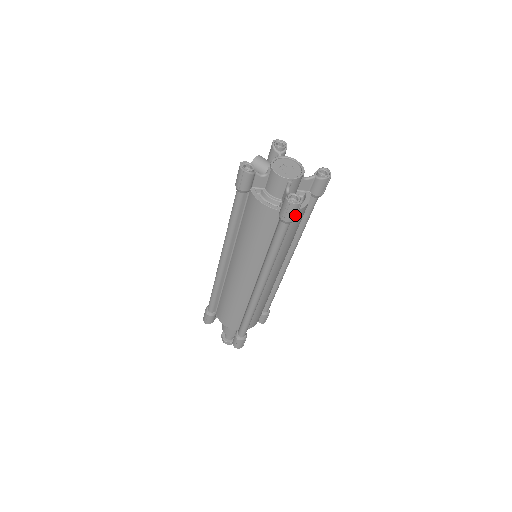
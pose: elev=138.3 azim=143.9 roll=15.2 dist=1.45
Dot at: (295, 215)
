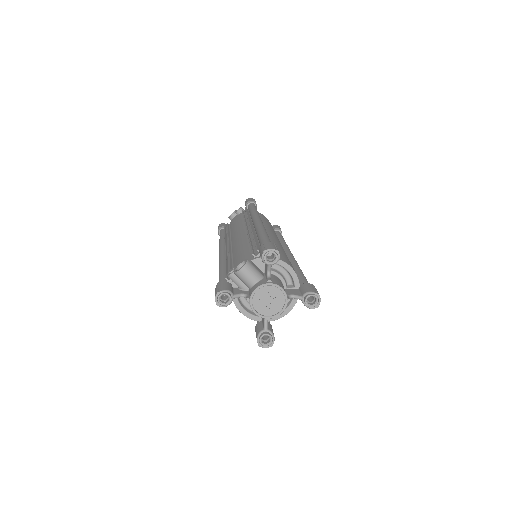
Dot at: occluded
